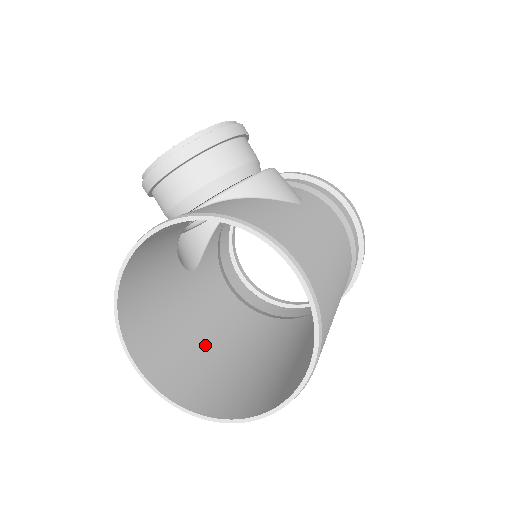
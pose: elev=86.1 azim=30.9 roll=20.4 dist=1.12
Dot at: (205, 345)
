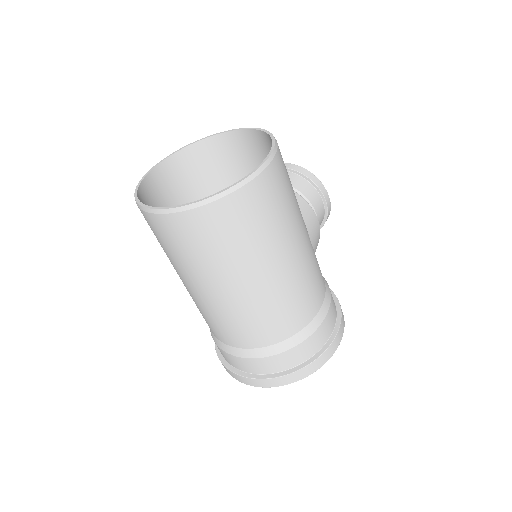
Dot at: occluded
